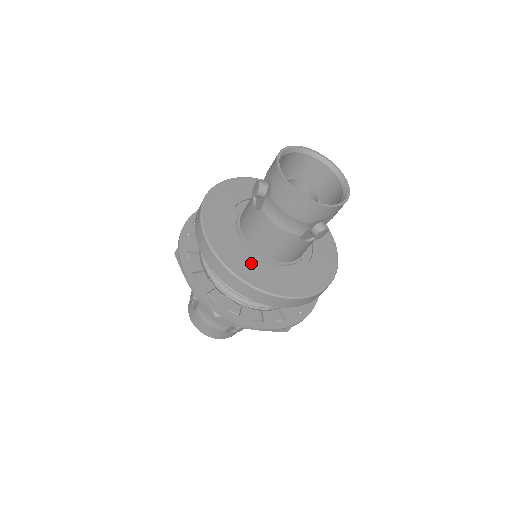
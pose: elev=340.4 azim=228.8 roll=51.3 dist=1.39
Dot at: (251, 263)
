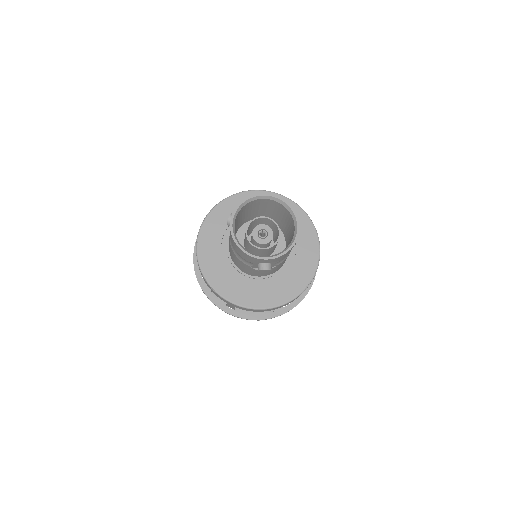
Dot at: (222, 269)
